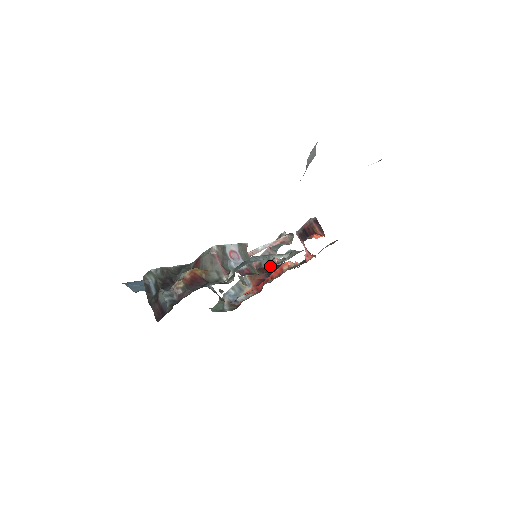
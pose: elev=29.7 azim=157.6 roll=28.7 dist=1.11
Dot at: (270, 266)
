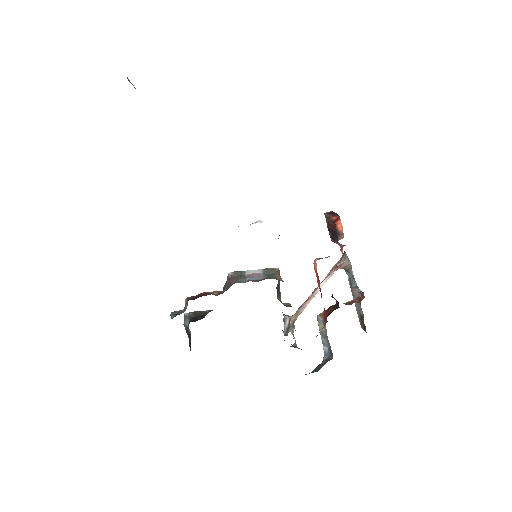
Dot at: (351, 302)
